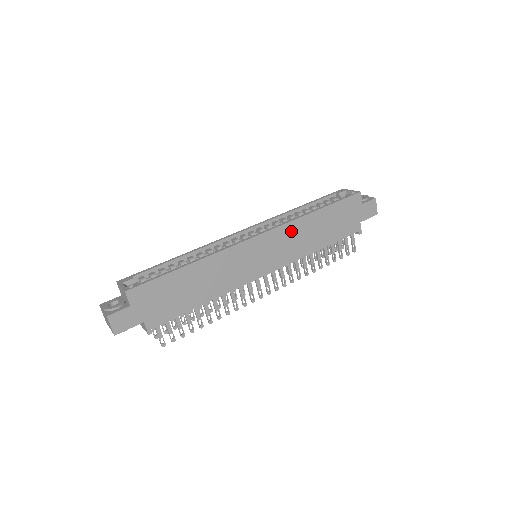
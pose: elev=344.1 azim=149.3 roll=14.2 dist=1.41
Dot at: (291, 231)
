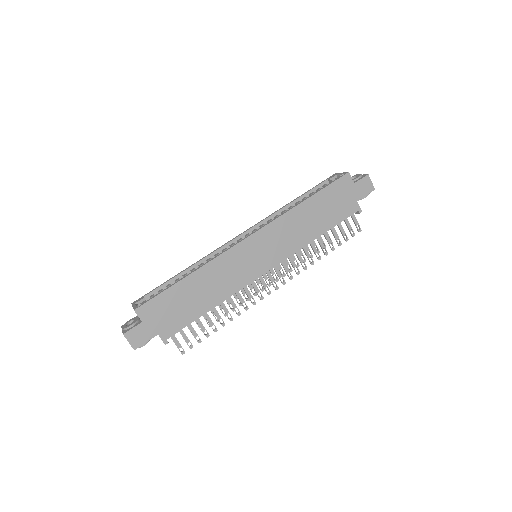
Dot at: (283, 226)
